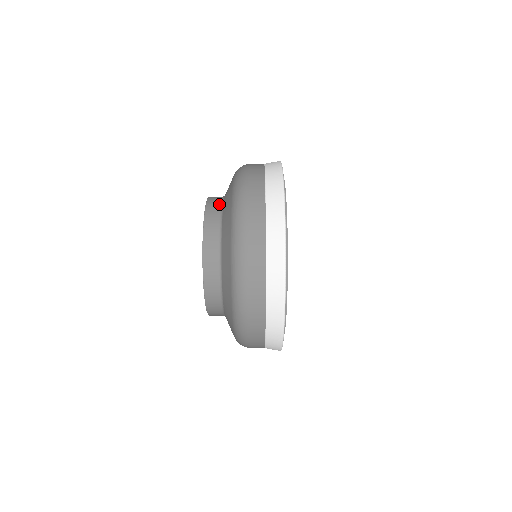
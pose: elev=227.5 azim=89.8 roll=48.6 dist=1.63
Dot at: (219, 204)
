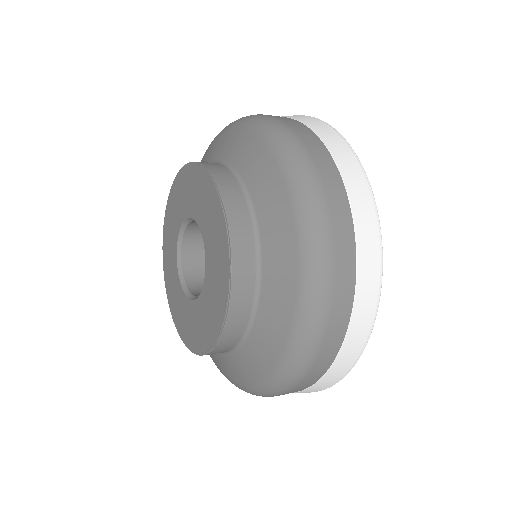
Dot at: (234, 179)
